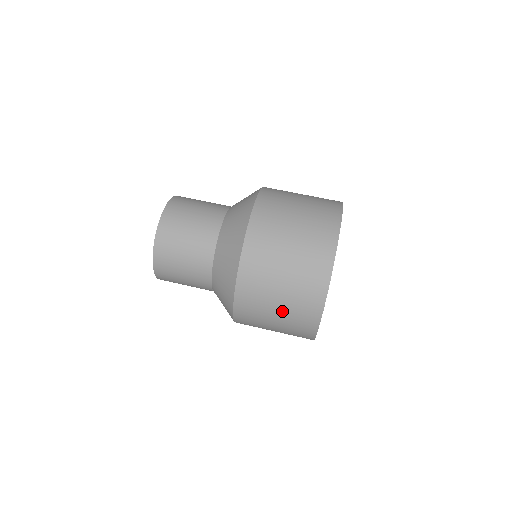
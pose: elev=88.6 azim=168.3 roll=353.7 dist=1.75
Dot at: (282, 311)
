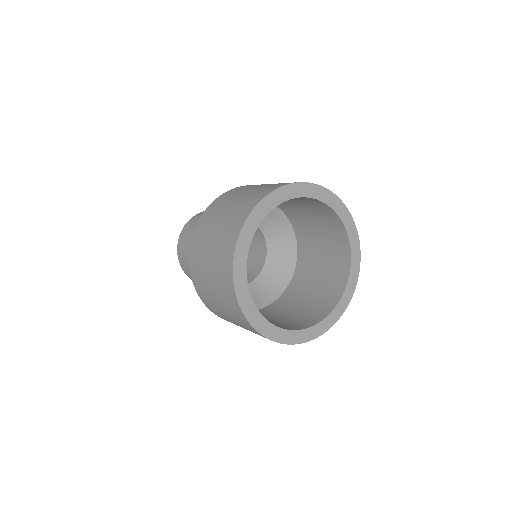
Dot at: (213, 280)
